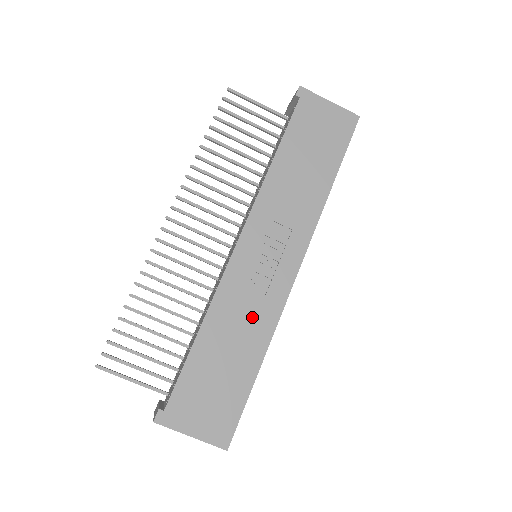
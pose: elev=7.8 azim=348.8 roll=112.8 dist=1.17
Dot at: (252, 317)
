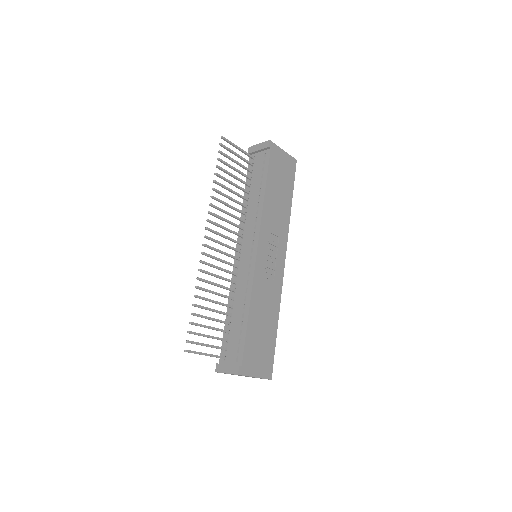
Dot at: (270, 296)
